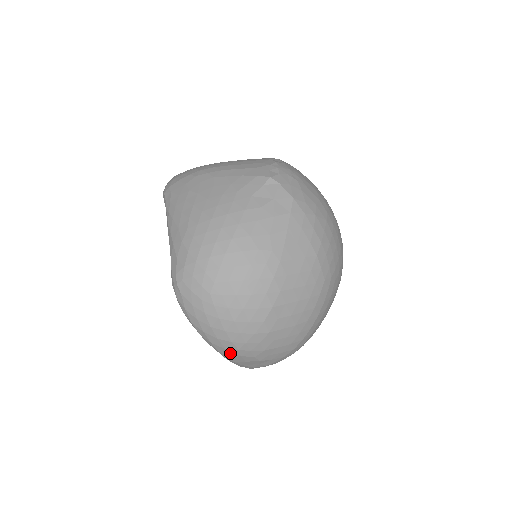
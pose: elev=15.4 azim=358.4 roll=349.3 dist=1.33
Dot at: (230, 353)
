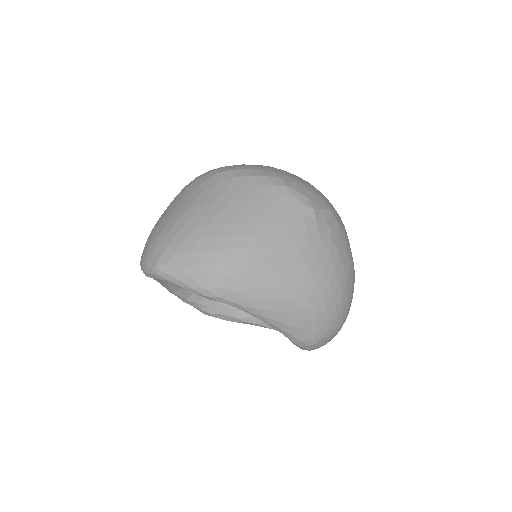
Dot at: occluded
